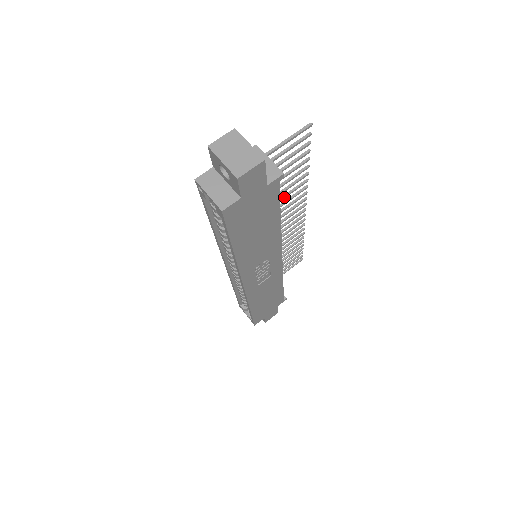
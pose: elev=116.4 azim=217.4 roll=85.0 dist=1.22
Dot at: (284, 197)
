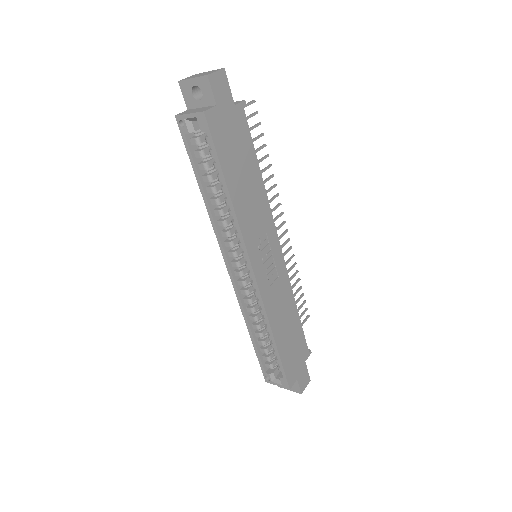
Dot at: occluded
